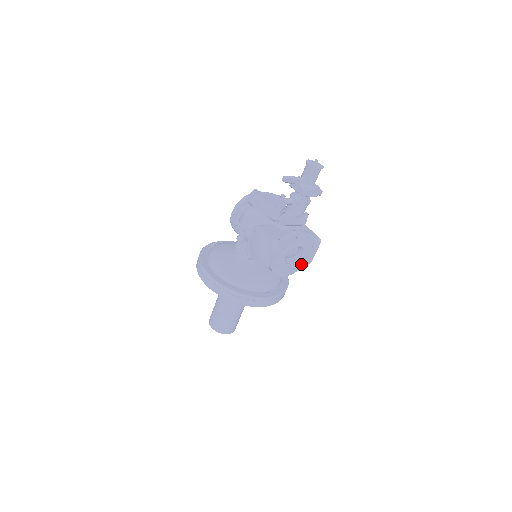
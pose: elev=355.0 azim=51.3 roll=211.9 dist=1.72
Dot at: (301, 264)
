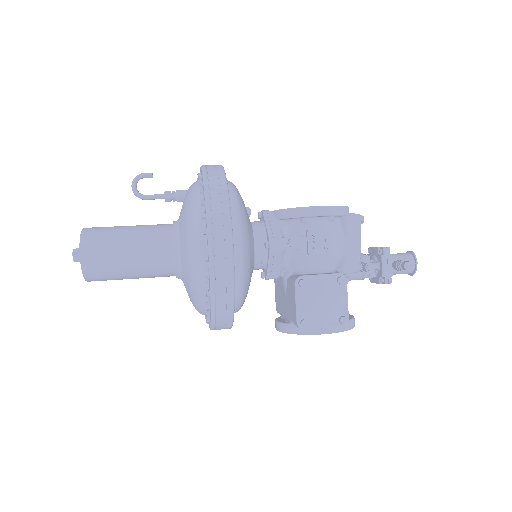
Dot at: occluded
